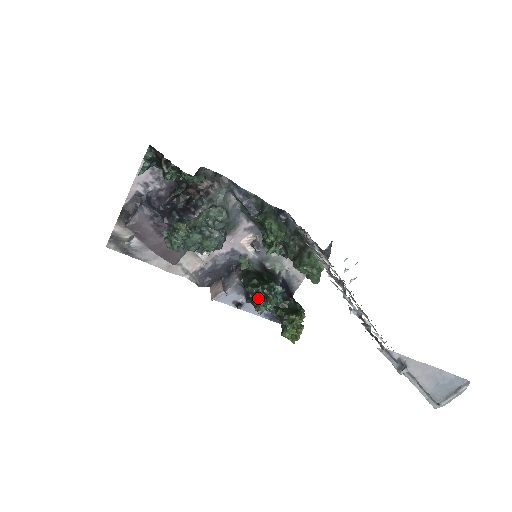
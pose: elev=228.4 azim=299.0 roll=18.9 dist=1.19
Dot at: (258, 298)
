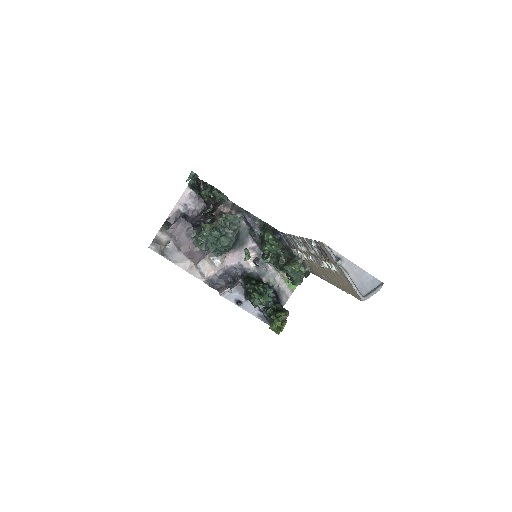
Dot at: (254, 292)
